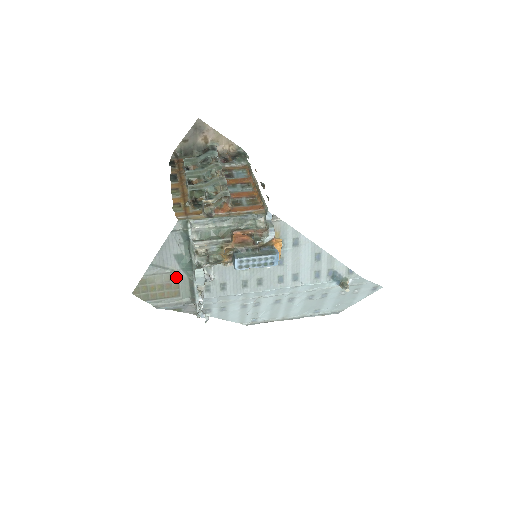
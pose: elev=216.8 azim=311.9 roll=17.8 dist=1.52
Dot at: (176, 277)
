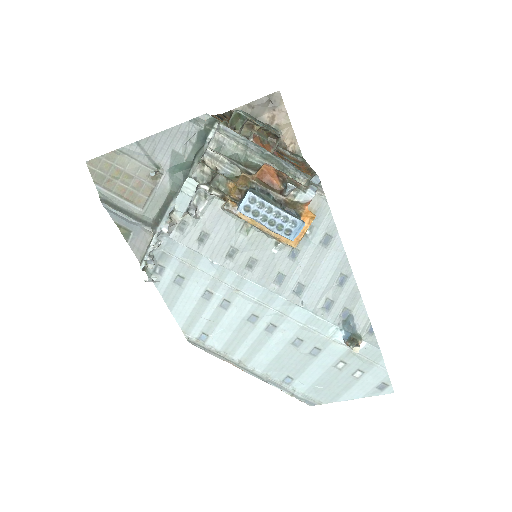
Dot at: (155, 180)
